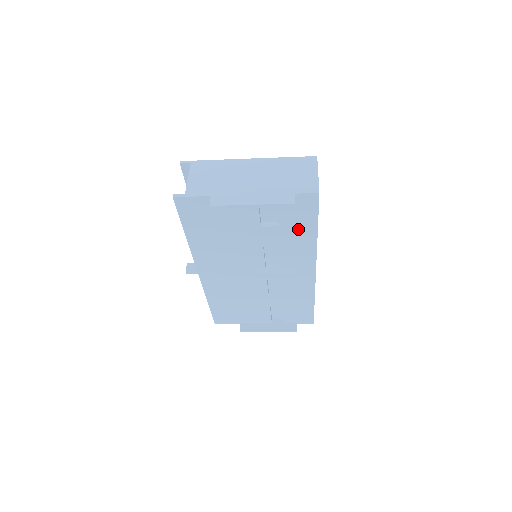
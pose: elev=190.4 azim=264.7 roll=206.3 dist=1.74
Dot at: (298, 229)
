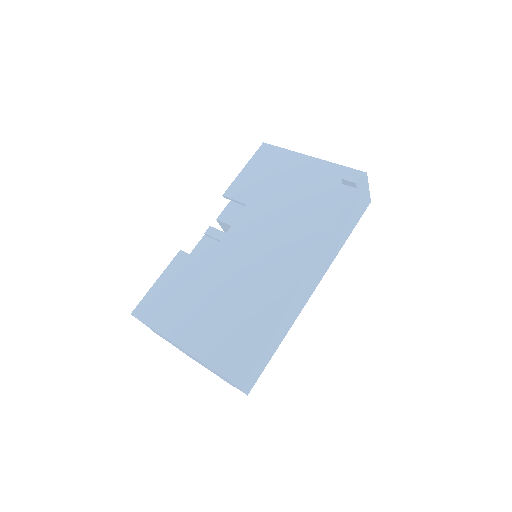
Dot at: occluded
